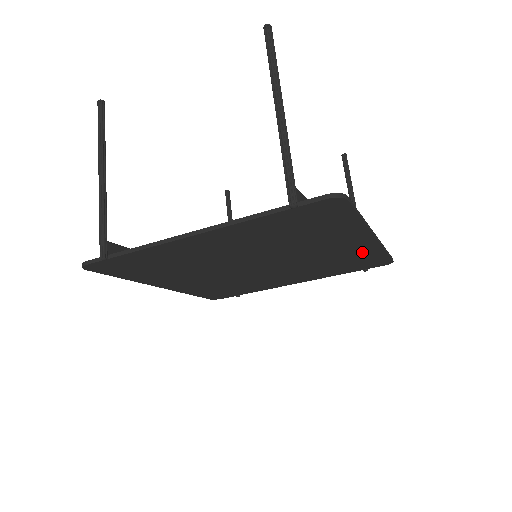
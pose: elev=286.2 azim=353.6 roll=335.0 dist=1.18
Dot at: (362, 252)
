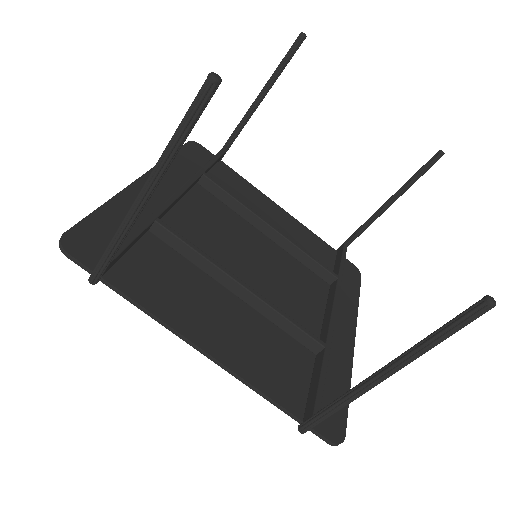
Dot at: (339, 302)
